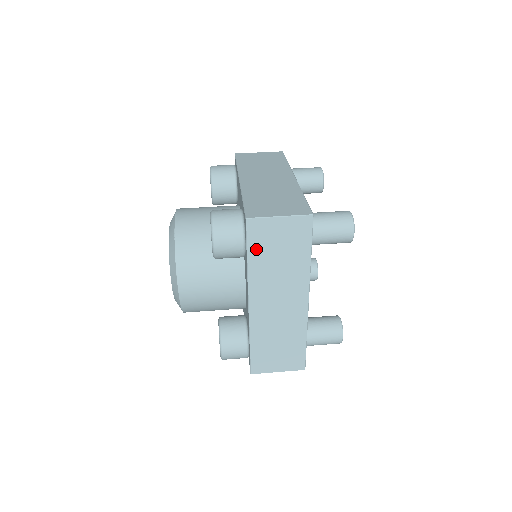
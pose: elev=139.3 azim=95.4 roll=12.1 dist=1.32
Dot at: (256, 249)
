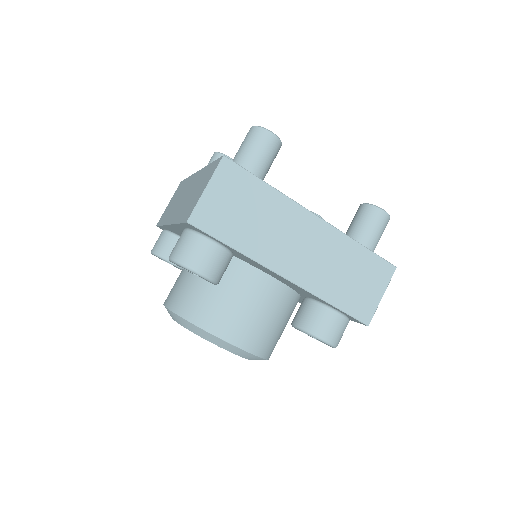
Dot at: (227, 233)
